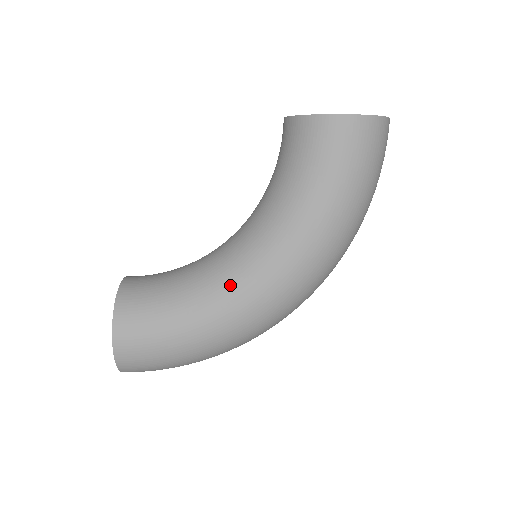
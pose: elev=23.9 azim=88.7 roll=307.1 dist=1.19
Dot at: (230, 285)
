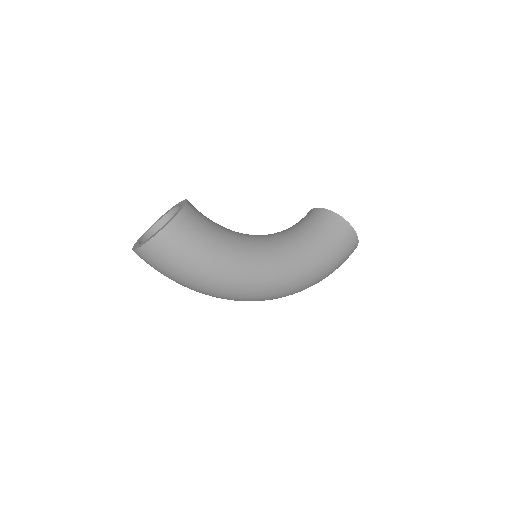
Dot at: (253, 251)
